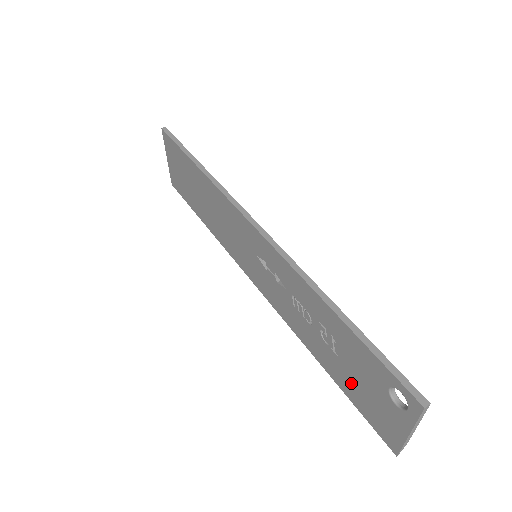
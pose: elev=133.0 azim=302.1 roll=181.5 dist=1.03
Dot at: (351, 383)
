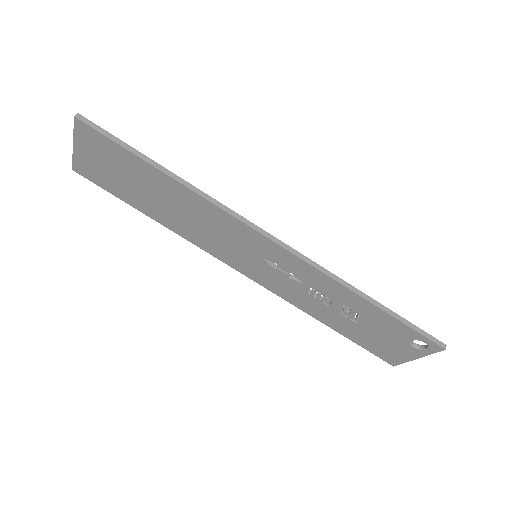
Dot at: (364, 336)
